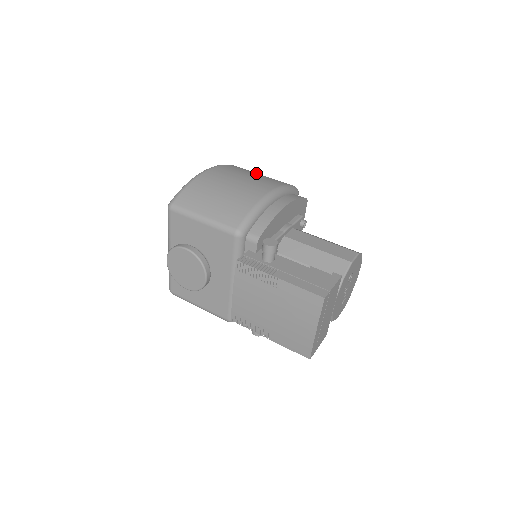
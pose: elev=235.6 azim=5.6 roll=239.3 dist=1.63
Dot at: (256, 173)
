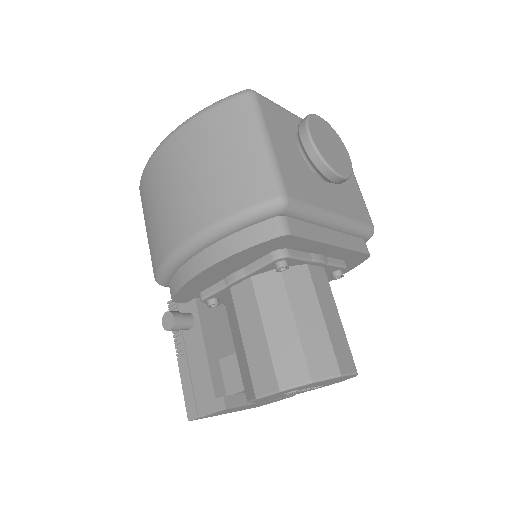
Dot at: (231, 147)
